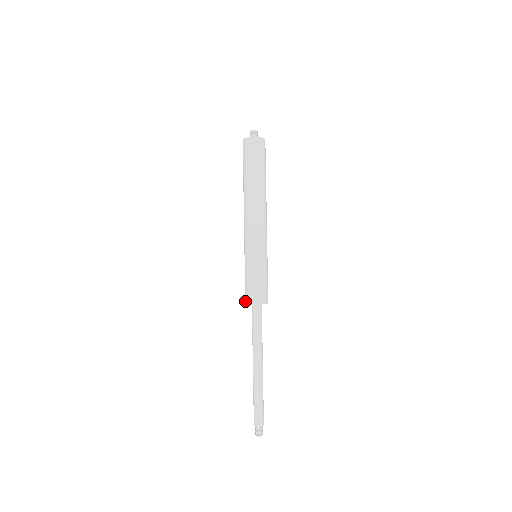
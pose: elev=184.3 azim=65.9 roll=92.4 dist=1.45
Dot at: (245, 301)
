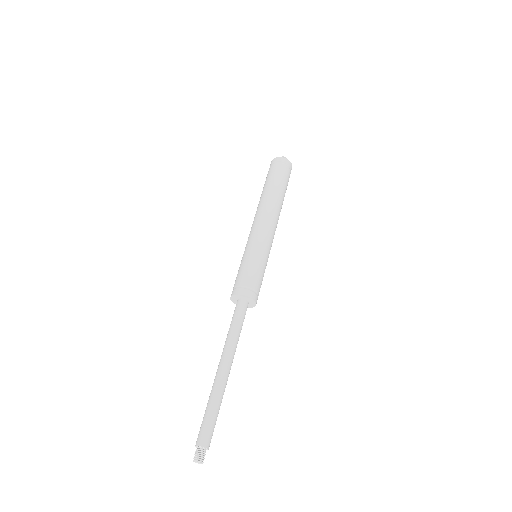
Dot at: (231, 294)
